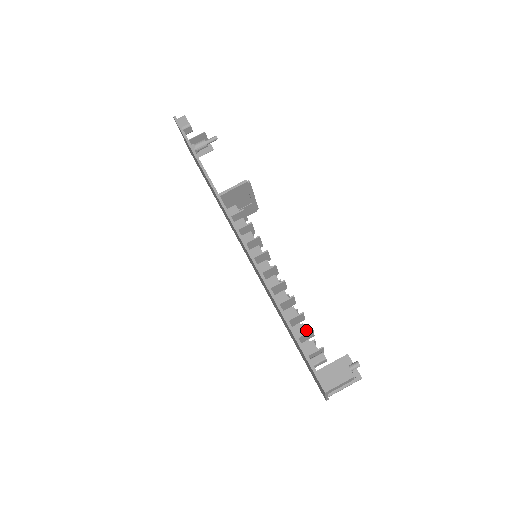
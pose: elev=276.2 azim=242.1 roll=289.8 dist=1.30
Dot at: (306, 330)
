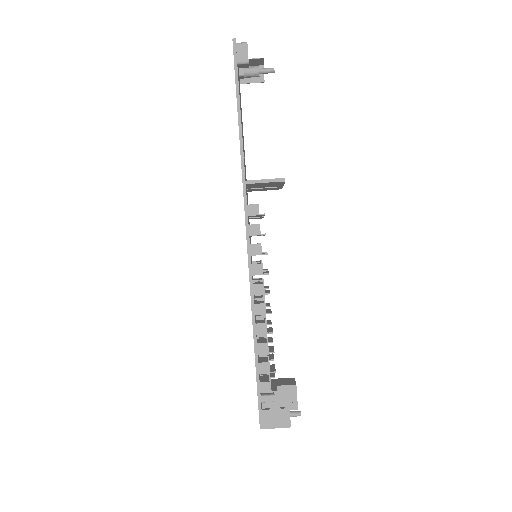
Dot at: (269, 370)
